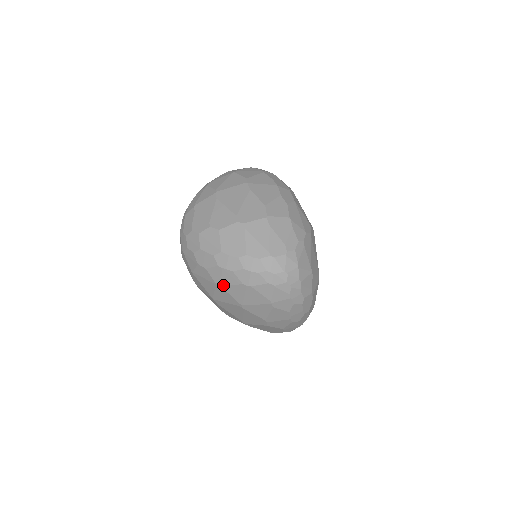
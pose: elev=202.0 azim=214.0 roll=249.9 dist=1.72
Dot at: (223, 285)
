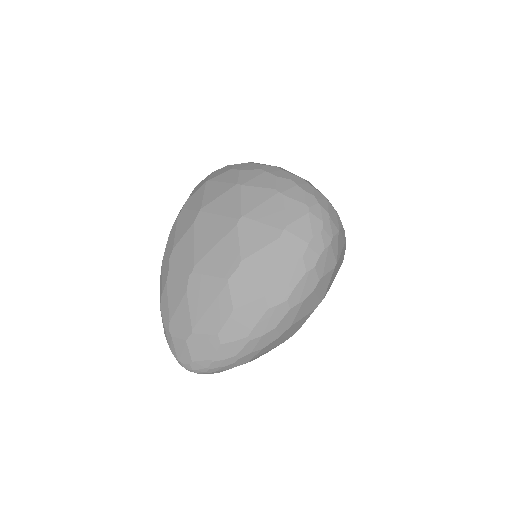
Dot at: (246, 185)
